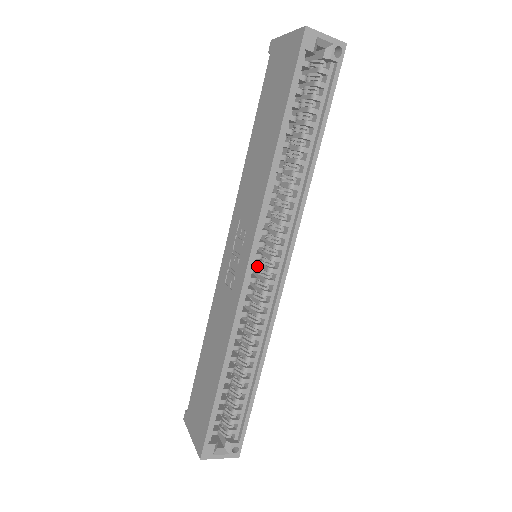
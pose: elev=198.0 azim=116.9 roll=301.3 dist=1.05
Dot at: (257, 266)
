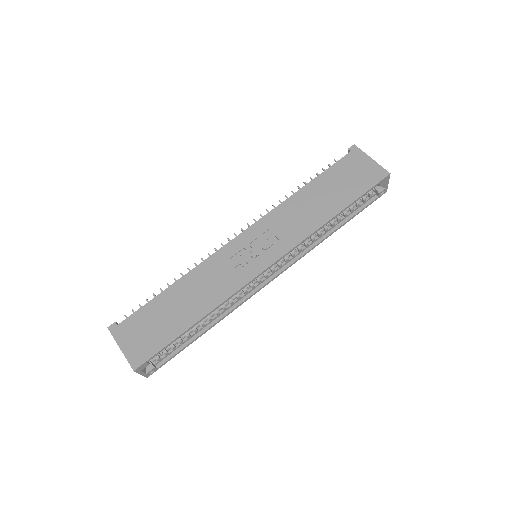
Dot at: occluded
